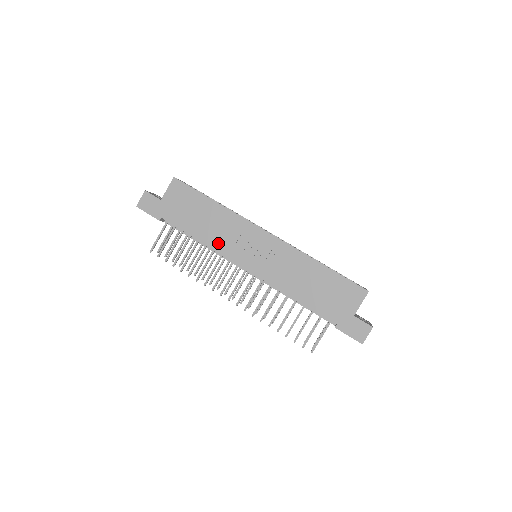
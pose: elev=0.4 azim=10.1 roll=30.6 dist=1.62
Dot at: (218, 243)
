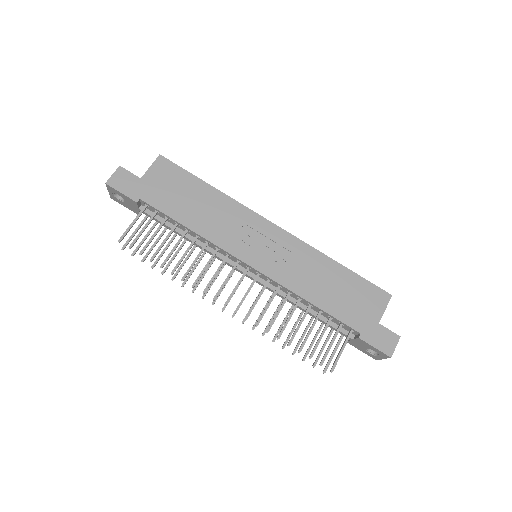
Dot at: (214, 234)
